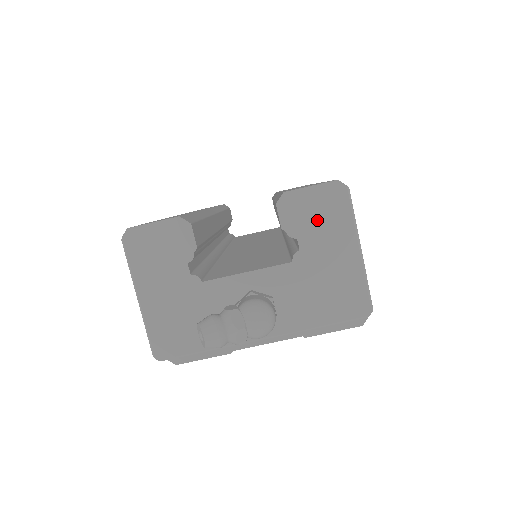
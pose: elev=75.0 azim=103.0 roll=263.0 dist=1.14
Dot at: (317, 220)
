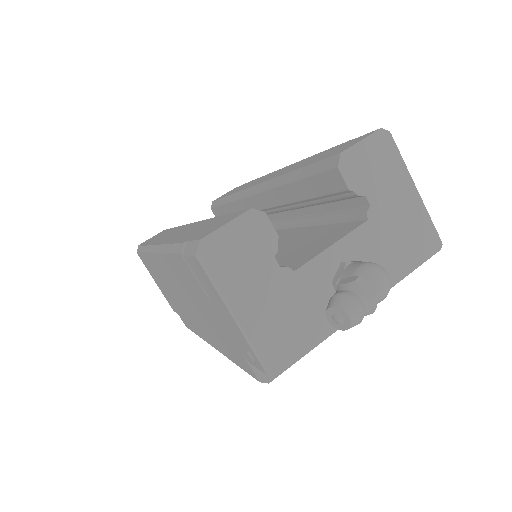
Dot at: (376, 172)
